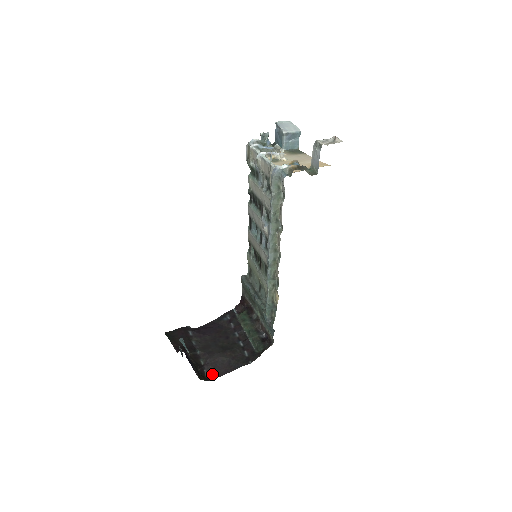
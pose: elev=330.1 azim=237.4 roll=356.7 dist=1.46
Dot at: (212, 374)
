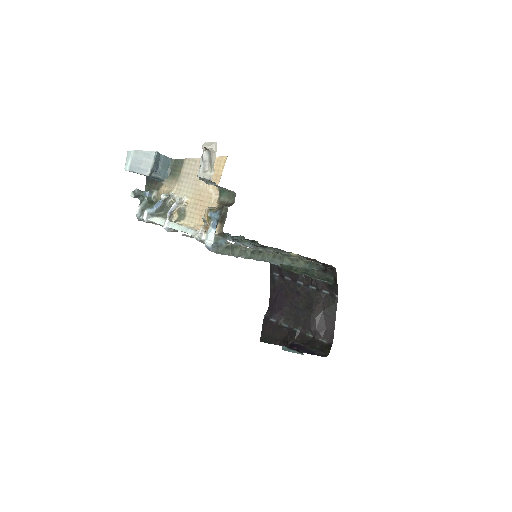
Dot at: (327, 337)
